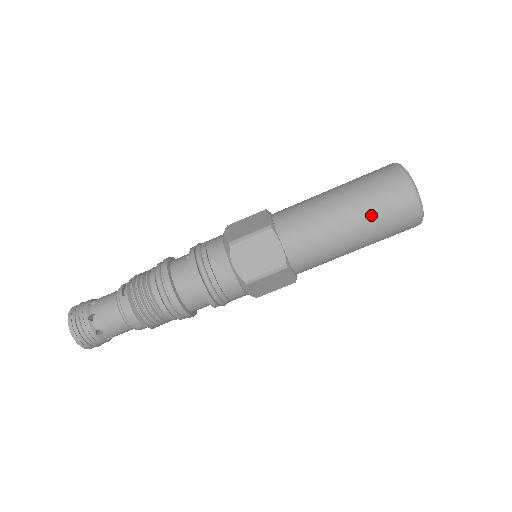
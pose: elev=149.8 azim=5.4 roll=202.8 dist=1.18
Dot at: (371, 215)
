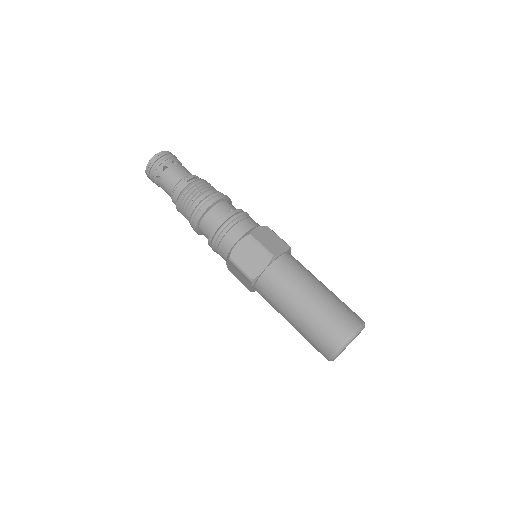
Dot at: (312, 322)
